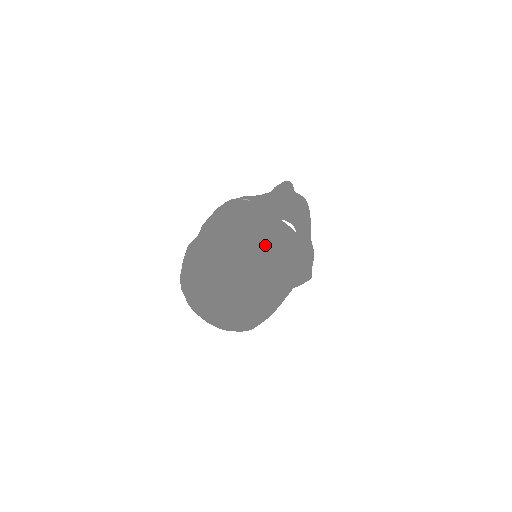
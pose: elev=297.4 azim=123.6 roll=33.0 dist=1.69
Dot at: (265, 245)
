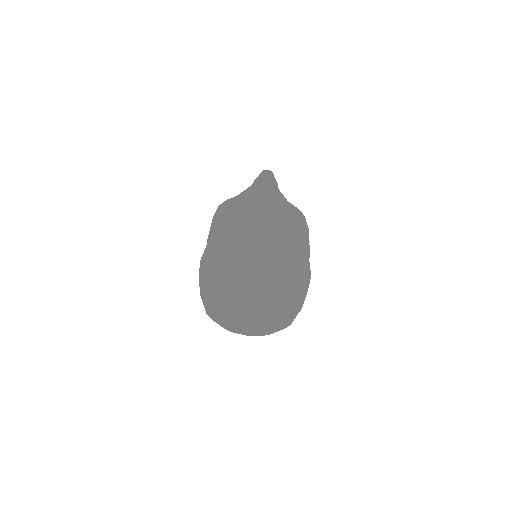
Dot at: (290, 226)
